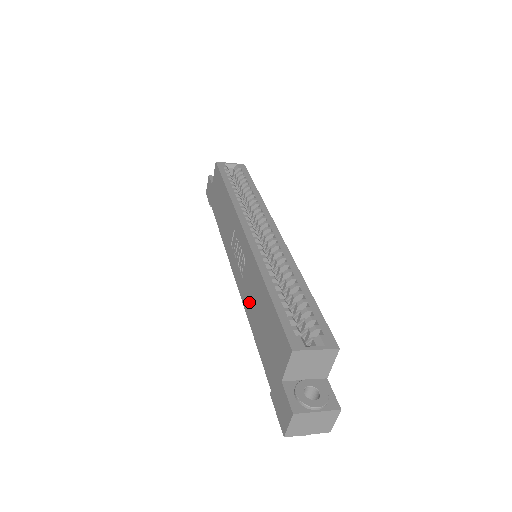
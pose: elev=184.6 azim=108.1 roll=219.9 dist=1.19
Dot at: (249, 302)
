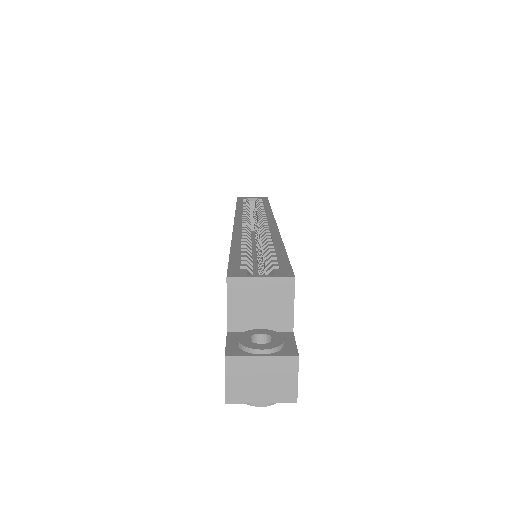
Dot at: occluded
